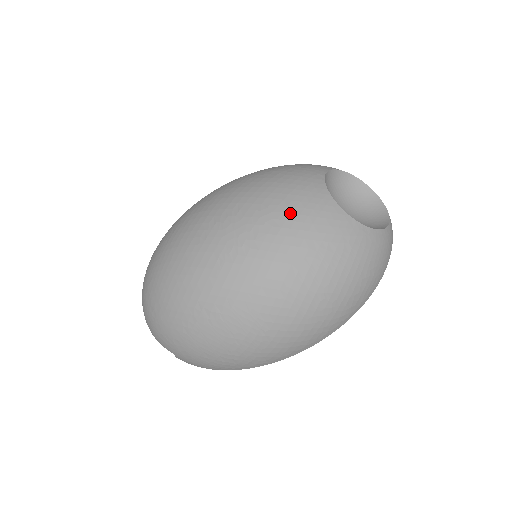
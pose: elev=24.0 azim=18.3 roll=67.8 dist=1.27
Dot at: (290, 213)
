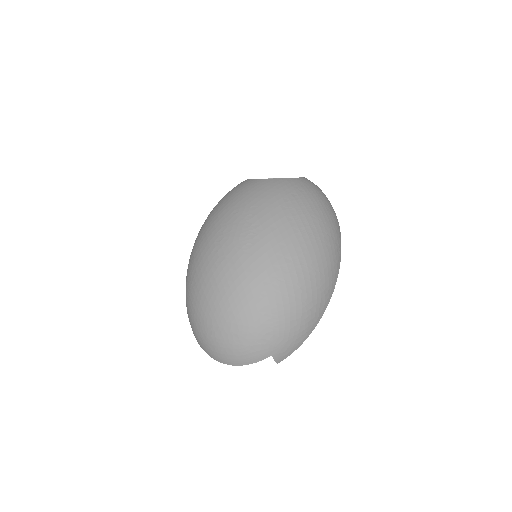
Dot at: (255, 198)
